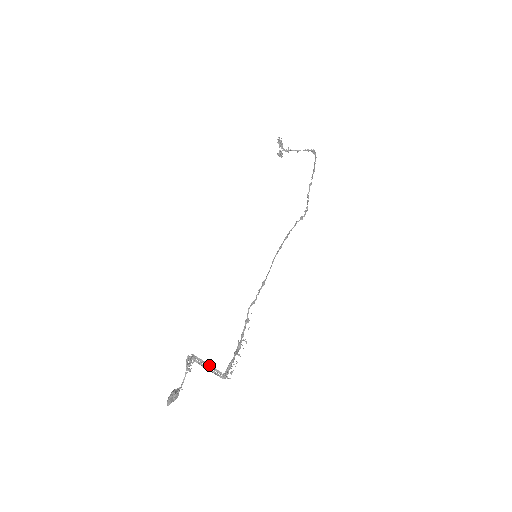
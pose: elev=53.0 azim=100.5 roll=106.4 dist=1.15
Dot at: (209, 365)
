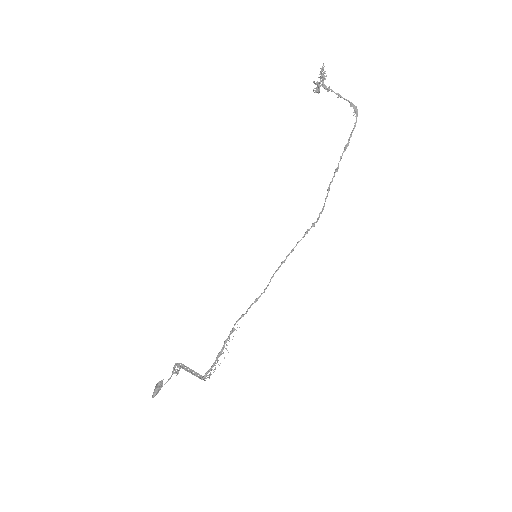
Dot at: (193, 373)
